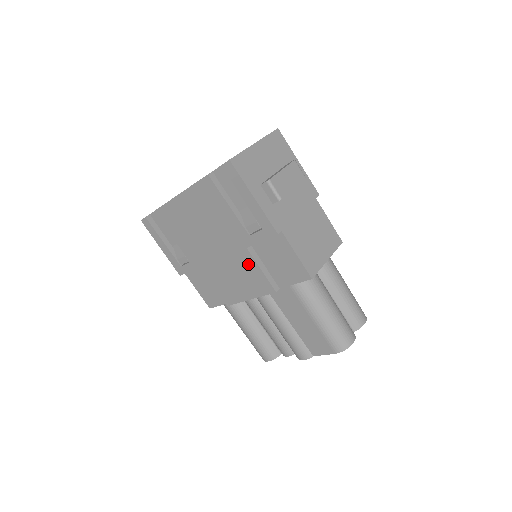
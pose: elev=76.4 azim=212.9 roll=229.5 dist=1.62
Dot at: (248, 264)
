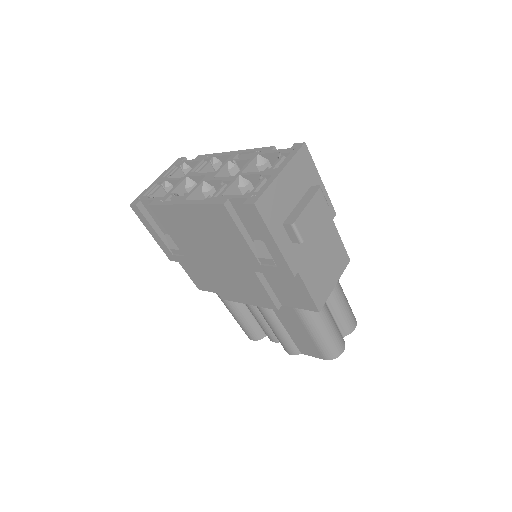
Dot at: (253, 282)
